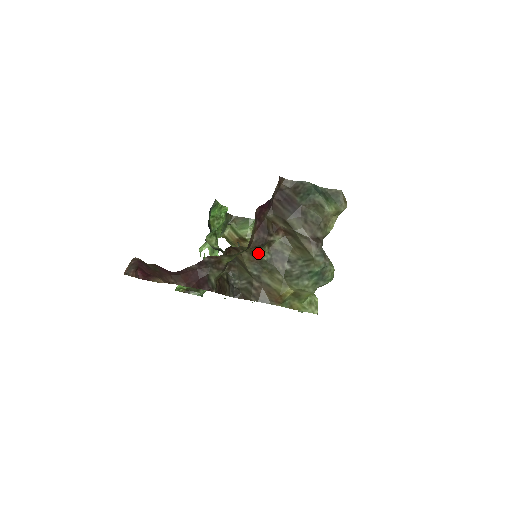
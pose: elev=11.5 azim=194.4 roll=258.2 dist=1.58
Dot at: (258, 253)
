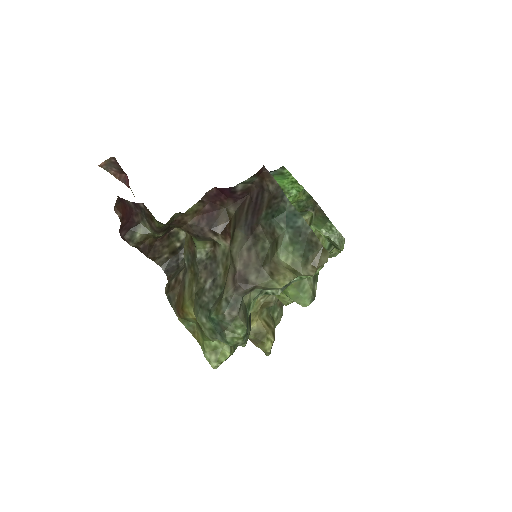
Dot at: (195, 243)
